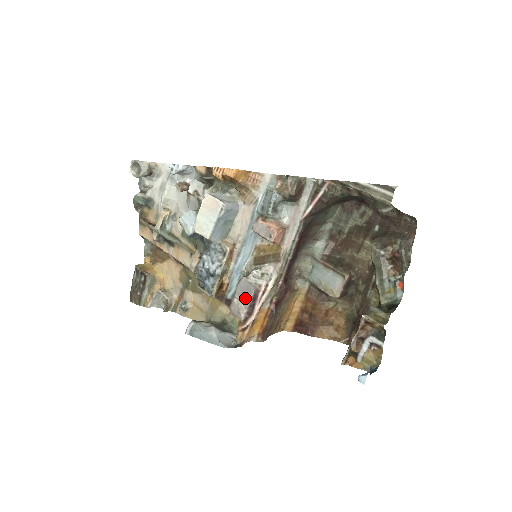
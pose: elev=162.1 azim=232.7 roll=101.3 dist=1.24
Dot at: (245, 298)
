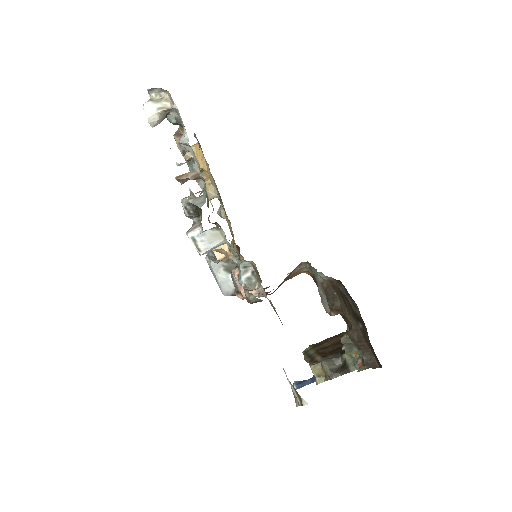
Dot at: (236, 286)
